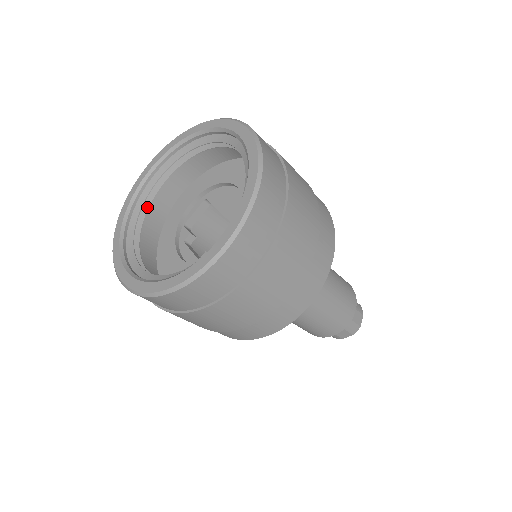
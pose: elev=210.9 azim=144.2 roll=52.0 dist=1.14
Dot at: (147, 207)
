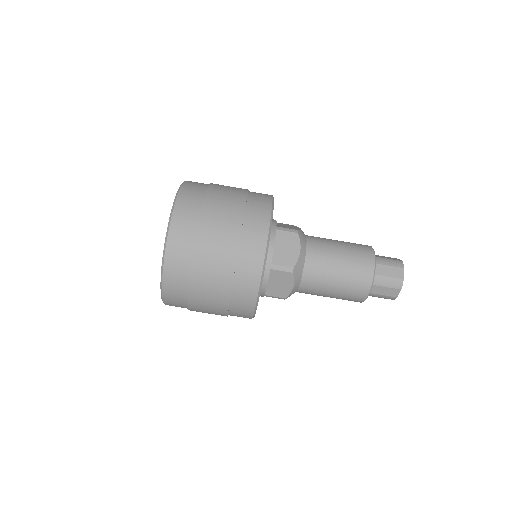
Dot at: occluded
